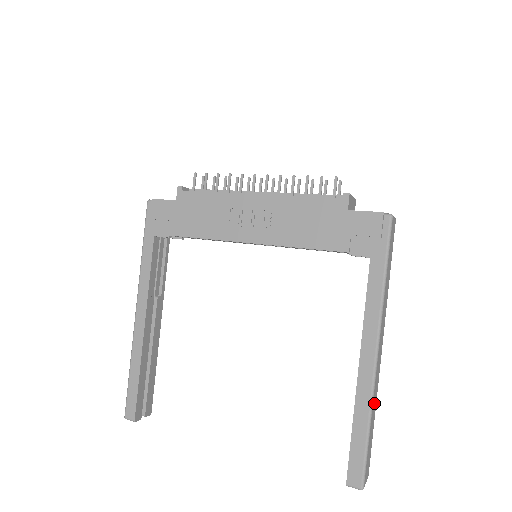
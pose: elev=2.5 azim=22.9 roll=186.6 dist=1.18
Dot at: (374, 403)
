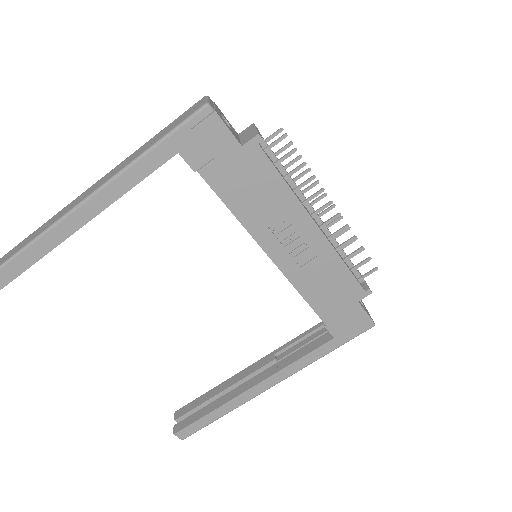
Dot at: occluded
